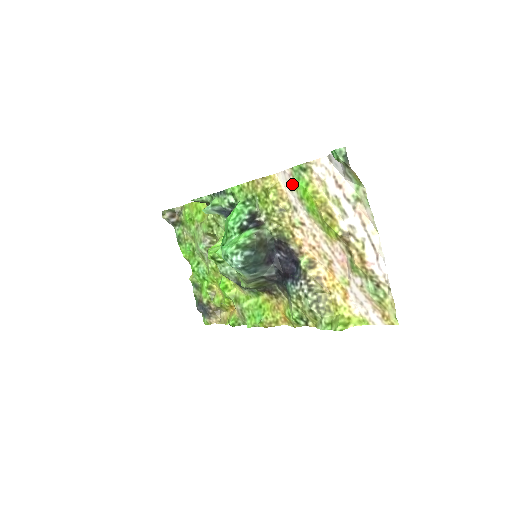
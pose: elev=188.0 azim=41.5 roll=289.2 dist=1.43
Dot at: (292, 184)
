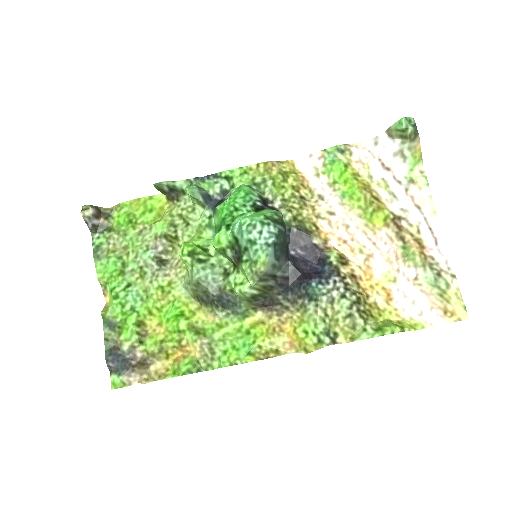
Dot at: (322, 168)
